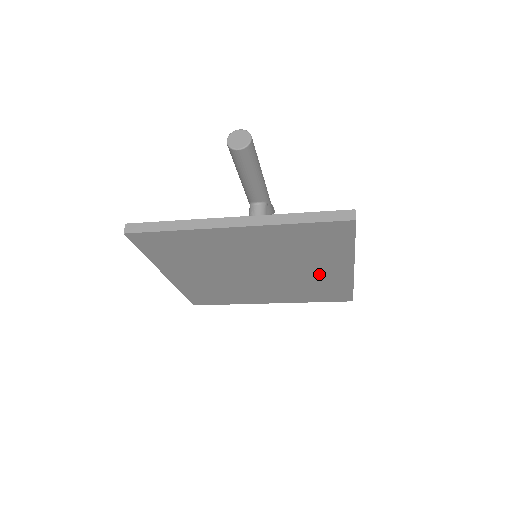
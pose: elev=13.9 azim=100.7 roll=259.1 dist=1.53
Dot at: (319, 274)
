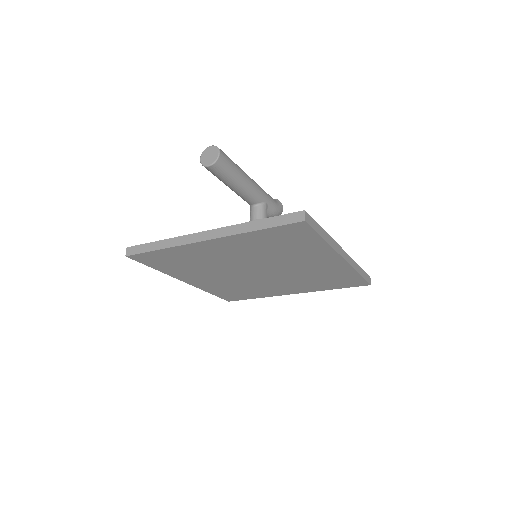
Dot at: (315, 267)
